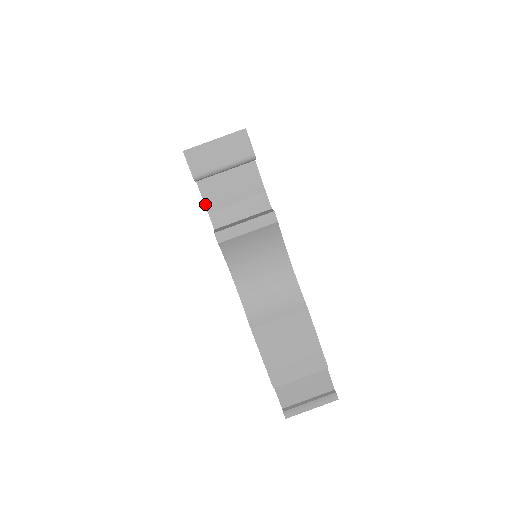
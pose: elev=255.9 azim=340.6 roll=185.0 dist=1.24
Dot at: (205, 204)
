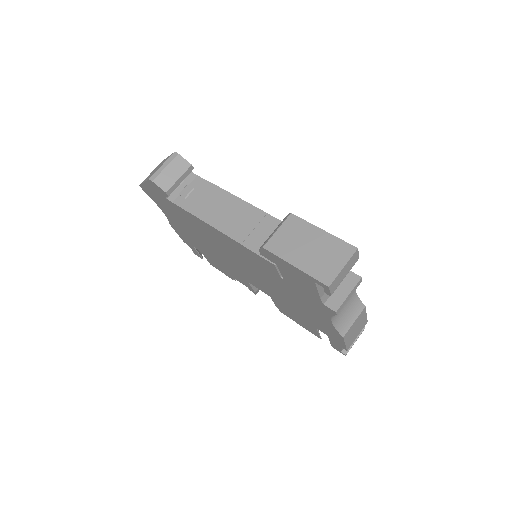
Dot at: (319, 296)
